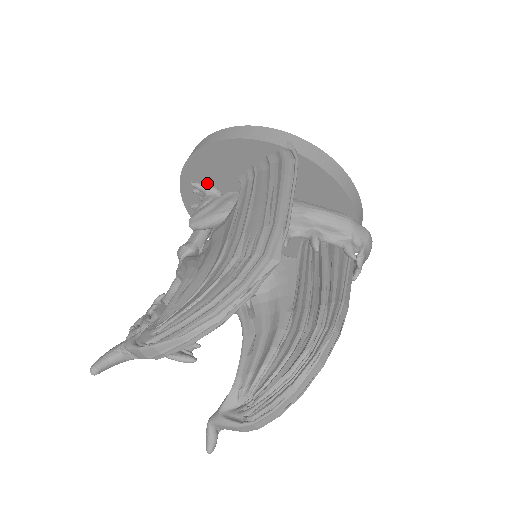
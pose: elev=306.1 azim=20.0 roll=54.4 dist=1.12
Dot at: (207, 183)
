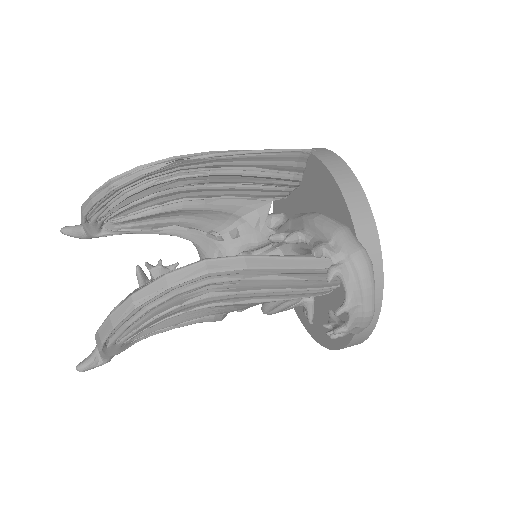
Dot at: occluded
